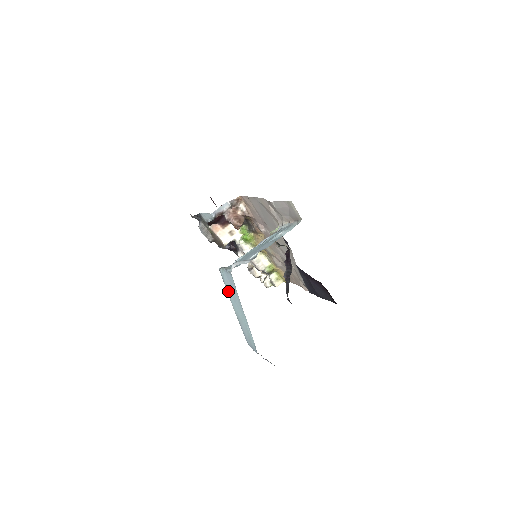
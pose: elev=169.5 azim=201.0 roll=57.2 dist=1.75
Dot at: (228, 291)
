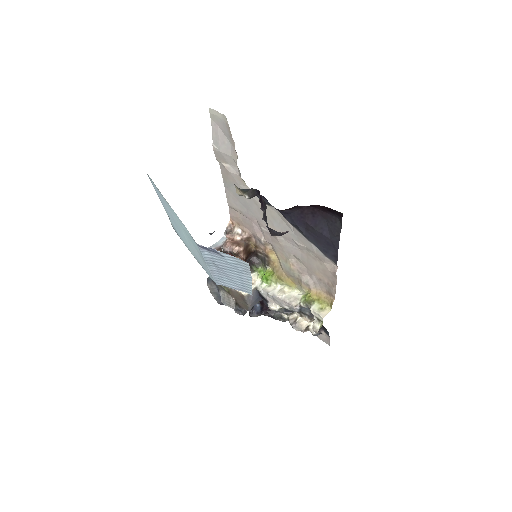
Dot at: (179, 235)
